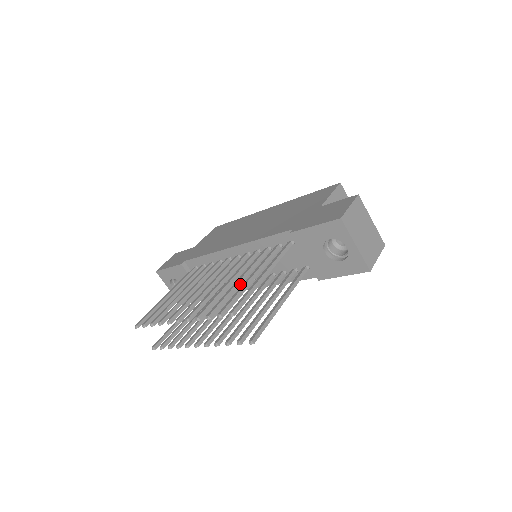
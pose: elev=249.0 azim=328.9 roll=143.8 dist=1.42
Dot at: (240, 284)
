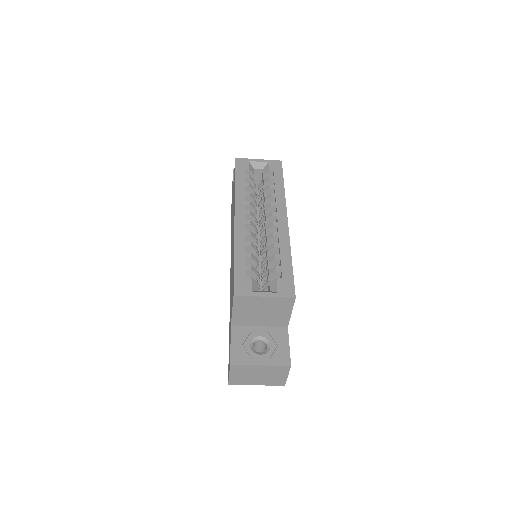
Dot at: occluded
